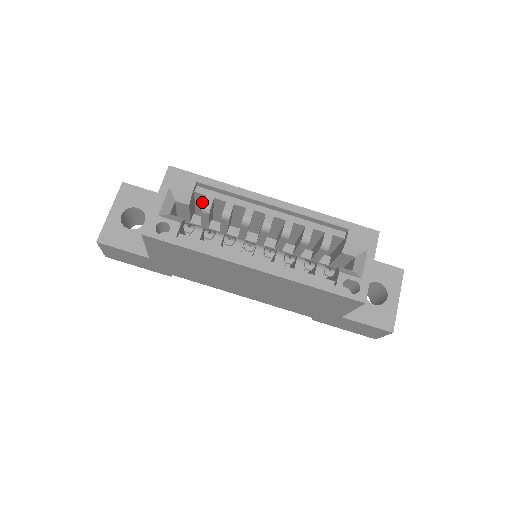
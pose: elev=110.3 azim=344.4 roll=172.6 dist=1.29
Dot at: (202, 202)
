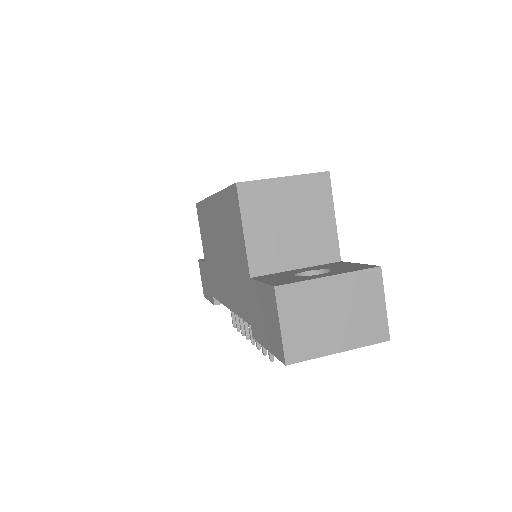
Dot at: occluded
